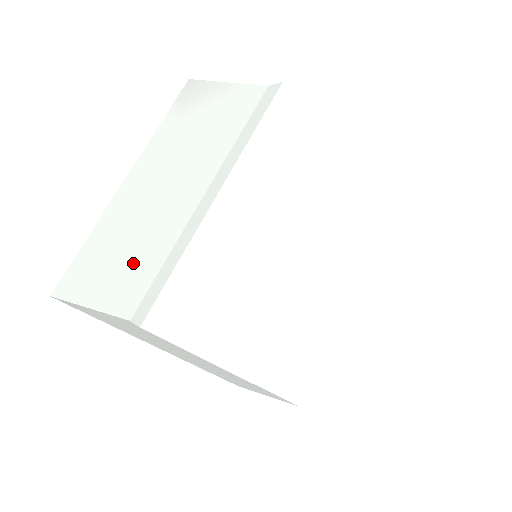
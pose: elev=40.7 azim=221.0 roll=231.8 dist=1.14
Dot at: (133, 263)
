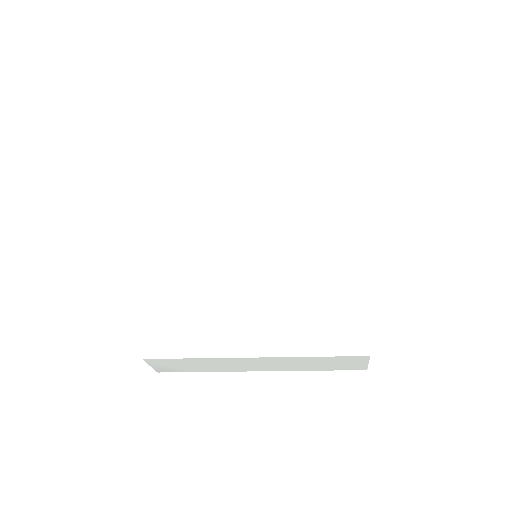
Dot at: occluded
